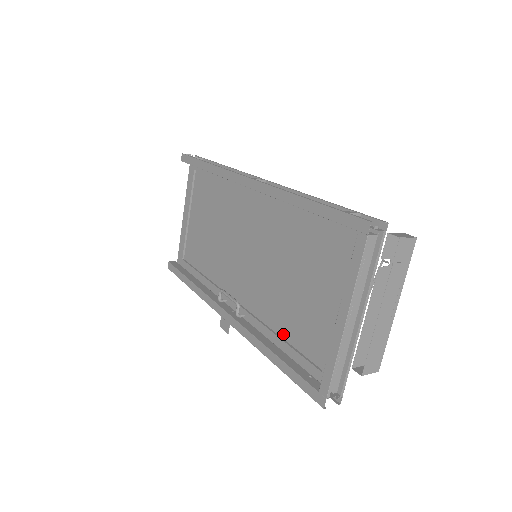
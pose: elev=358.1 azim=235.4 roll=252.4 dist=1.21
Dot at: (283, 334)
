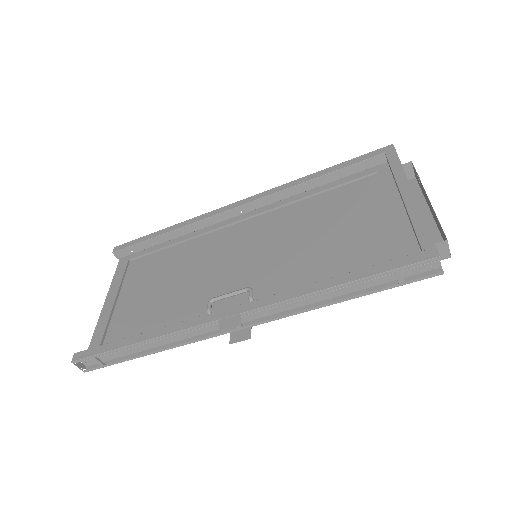
Dot at: occluded
